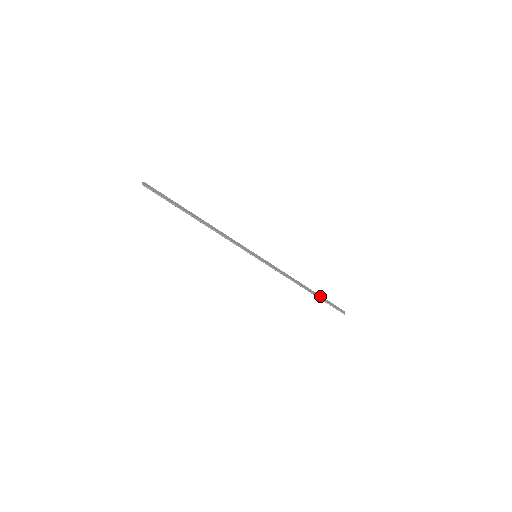
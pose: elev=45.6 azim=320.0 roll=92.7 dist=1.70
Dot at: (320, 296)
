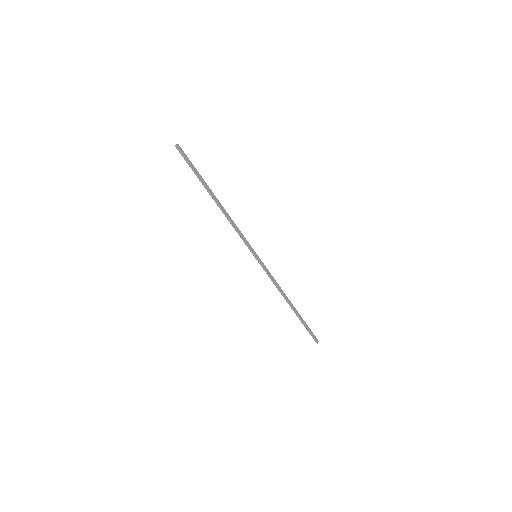
Dot at: (301, 317)
